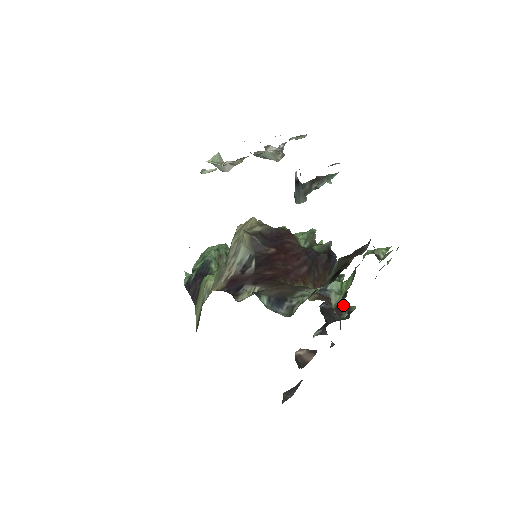
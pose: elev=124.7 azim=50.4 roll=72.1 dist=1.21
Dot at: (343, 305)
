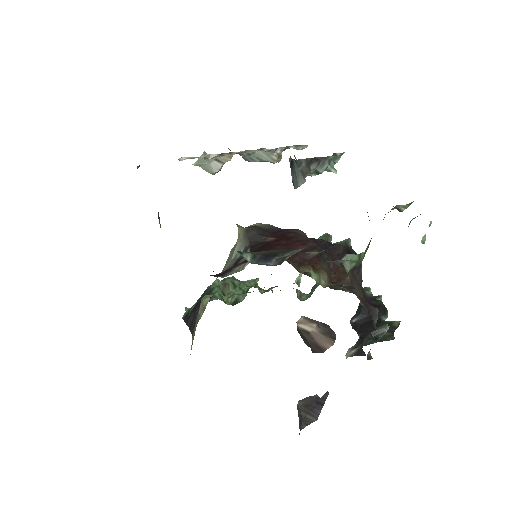
Dot at: (382, 320)
